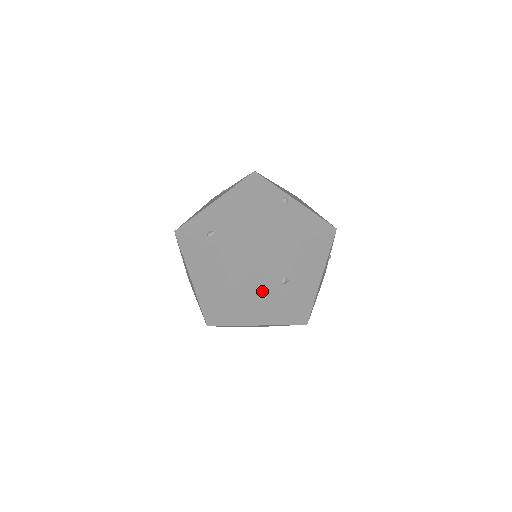
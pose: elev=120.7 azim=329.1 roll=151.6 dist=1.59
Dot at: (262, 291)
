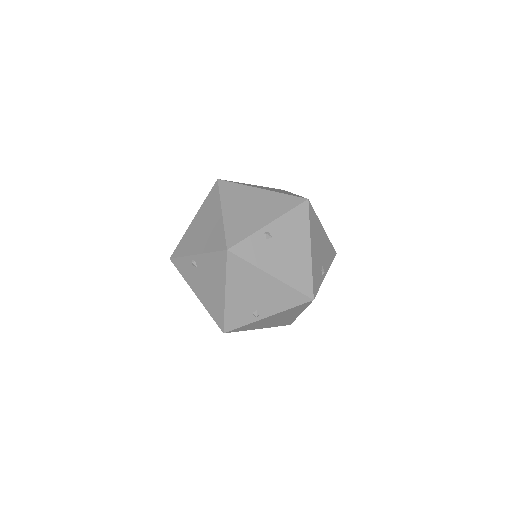
Dot at: occluded
